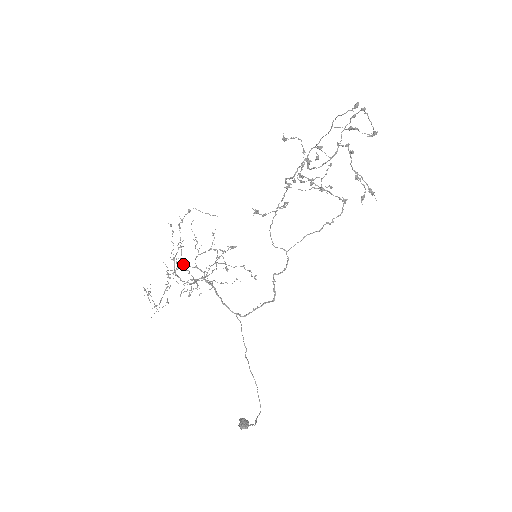
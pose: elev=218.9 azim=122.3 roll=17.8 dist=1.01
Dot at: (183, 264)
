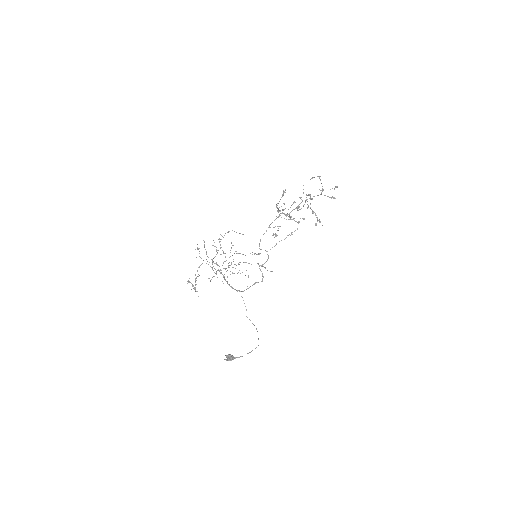
Dot at: occluded
